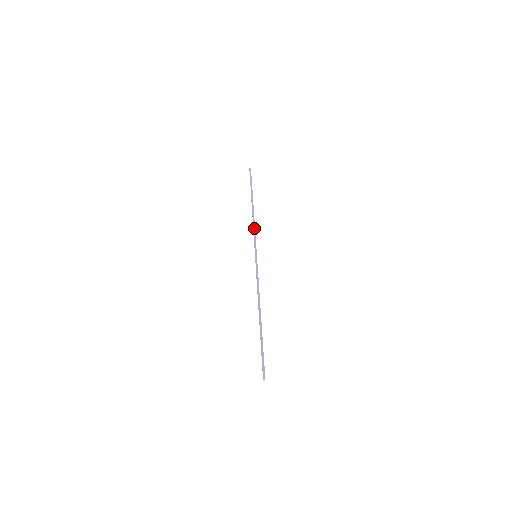
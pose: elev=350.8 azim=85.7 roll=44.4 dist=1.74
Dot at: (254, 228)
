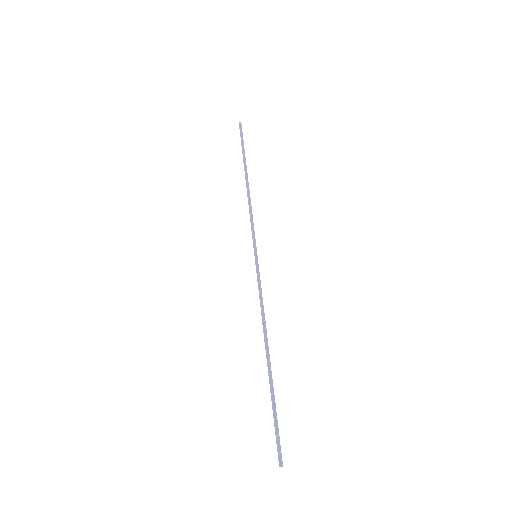
Dot at: (251, 212)
